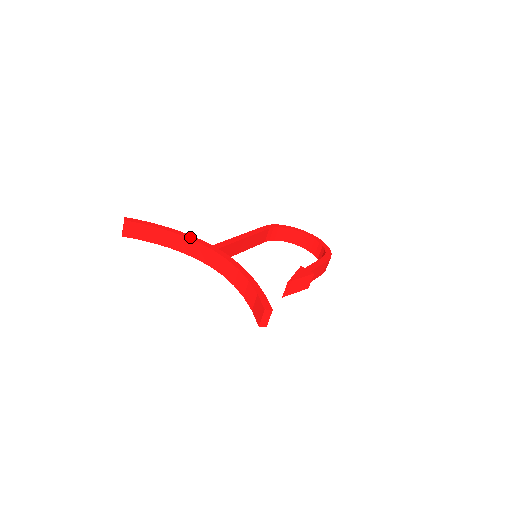
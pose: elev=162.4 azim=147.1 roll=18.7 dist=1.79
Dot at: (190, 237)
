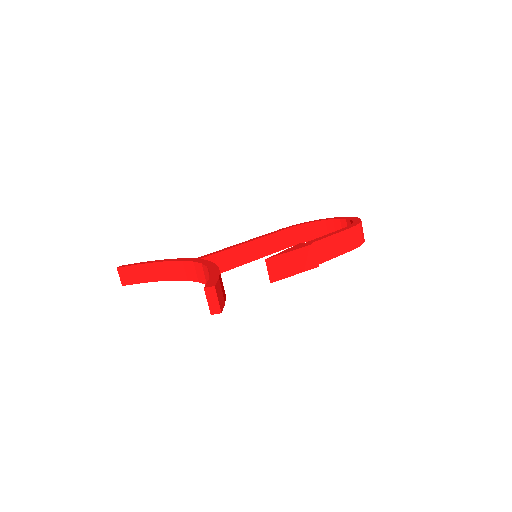
Dot at: (175, 260)
